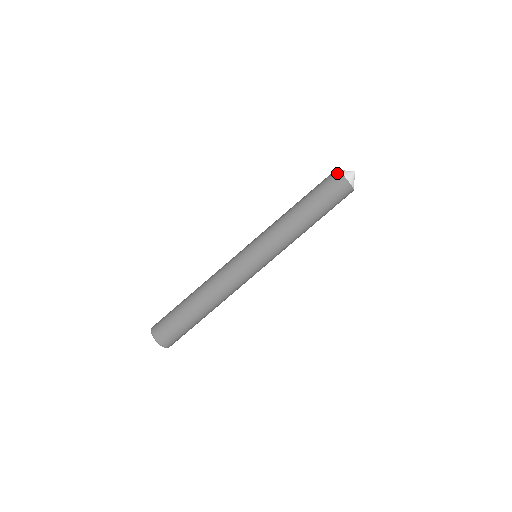
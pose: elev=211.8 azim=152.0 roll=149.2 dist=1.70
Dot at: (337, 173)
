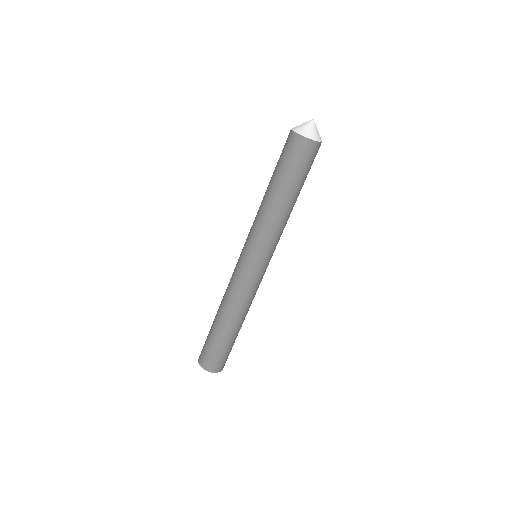
Dot at: (290, 132)
